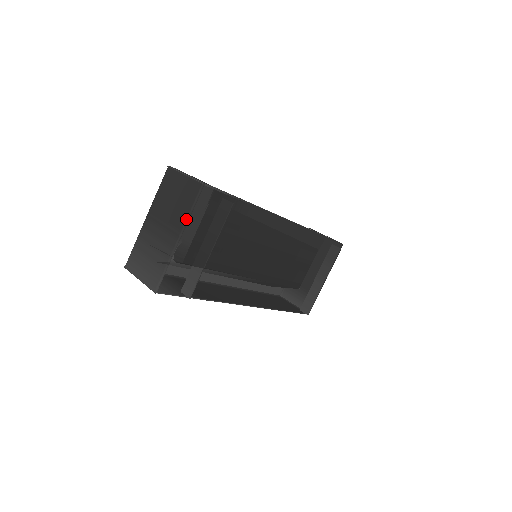
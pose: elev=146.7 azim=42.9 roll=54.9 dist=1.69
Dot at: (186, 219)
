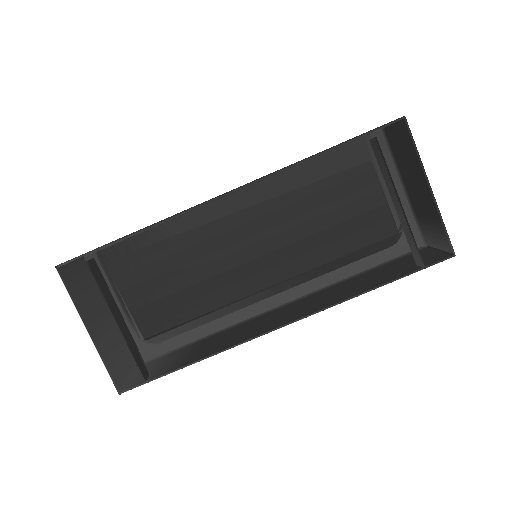
Dot at: (76, 309)
